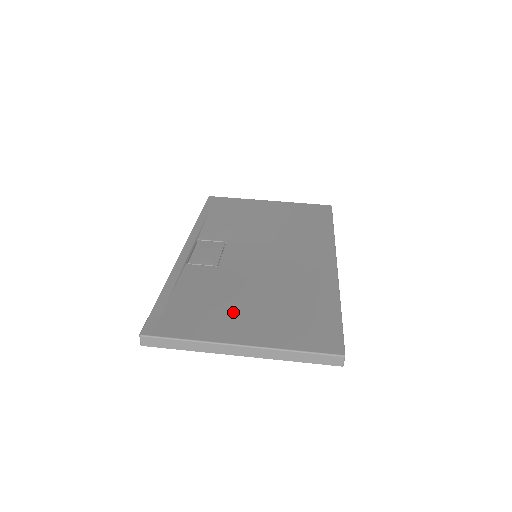
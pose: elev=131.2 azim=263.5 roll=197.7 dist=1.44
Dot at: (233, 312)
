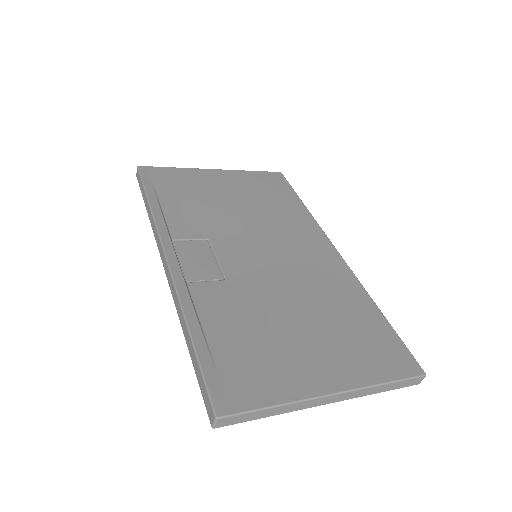
Dot at: (293, 347)
